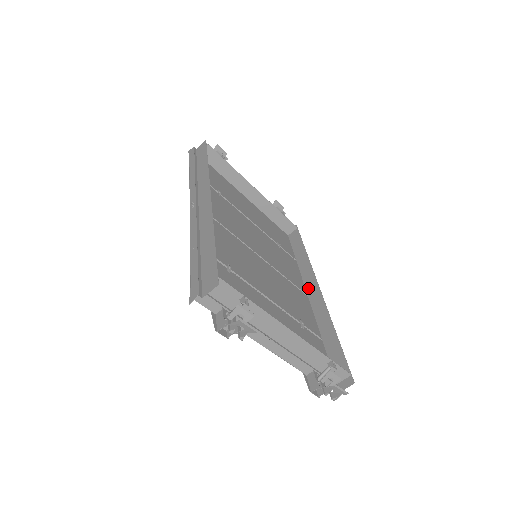
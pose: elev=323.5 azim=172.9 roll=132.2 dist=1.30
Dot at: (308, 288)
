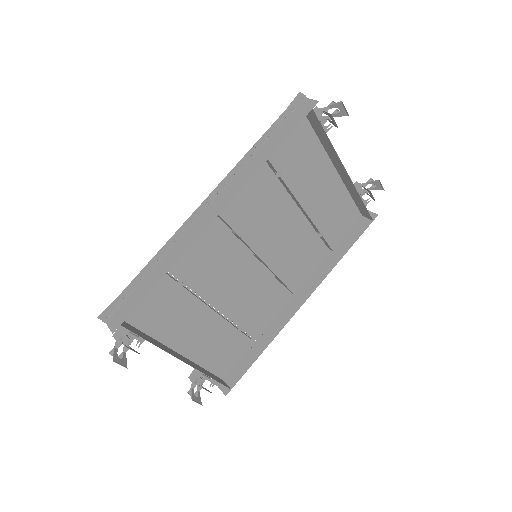
Dot at: (301, 291)
